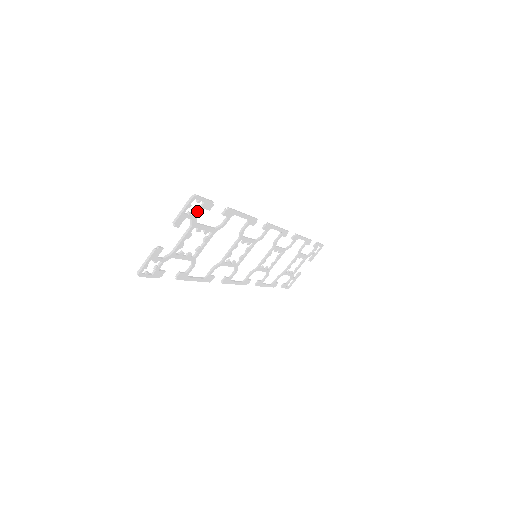
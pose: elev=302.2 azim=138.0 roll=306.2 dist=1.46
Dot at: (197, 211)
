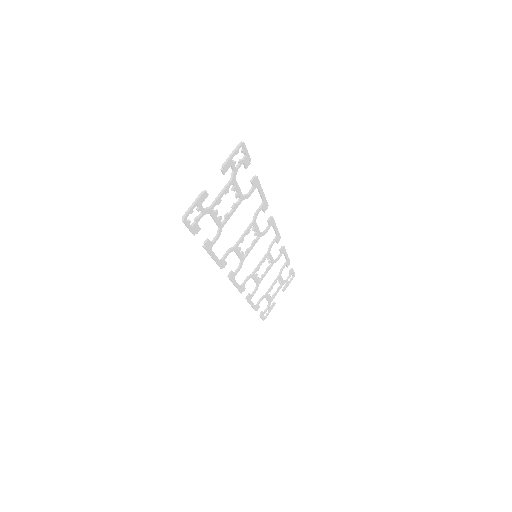
Dot at: (239, 164)
